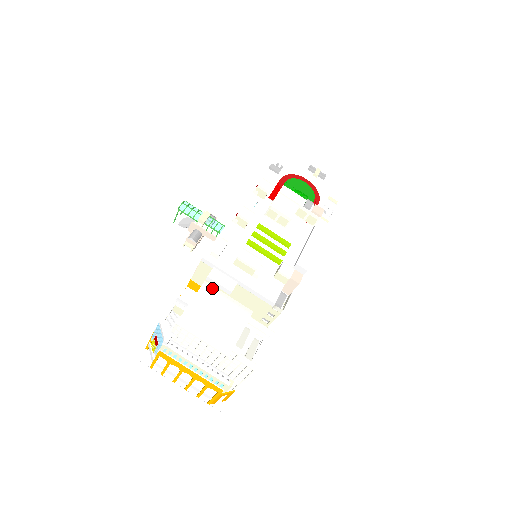
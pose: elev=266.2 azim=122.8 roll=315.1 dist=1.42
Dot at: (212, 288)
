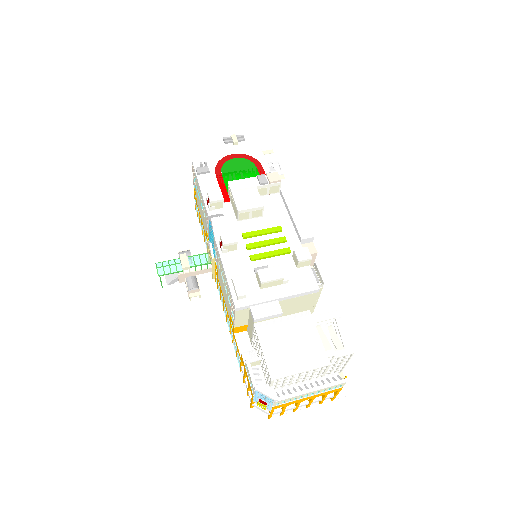
Dot at: (264, 324)
